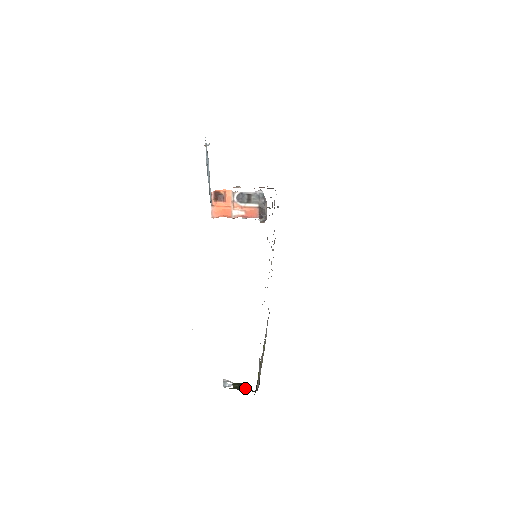
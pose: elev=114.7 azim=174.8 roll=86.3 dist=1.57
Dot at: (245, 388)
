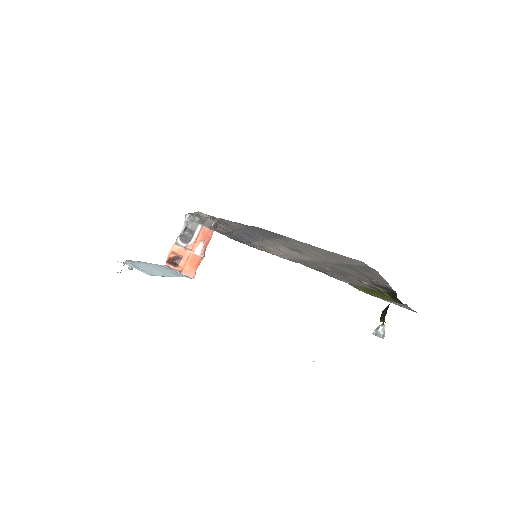
Dot at: (388, 305)
